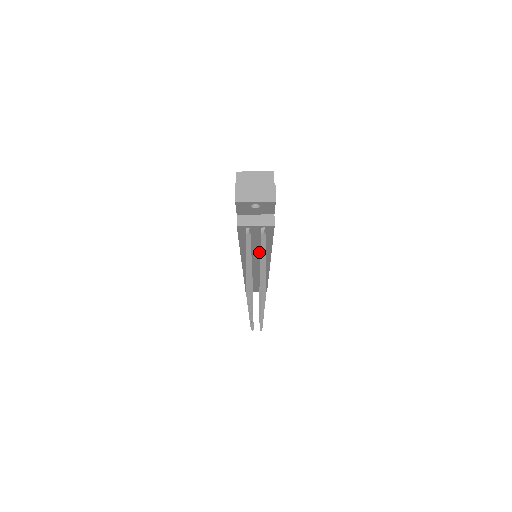
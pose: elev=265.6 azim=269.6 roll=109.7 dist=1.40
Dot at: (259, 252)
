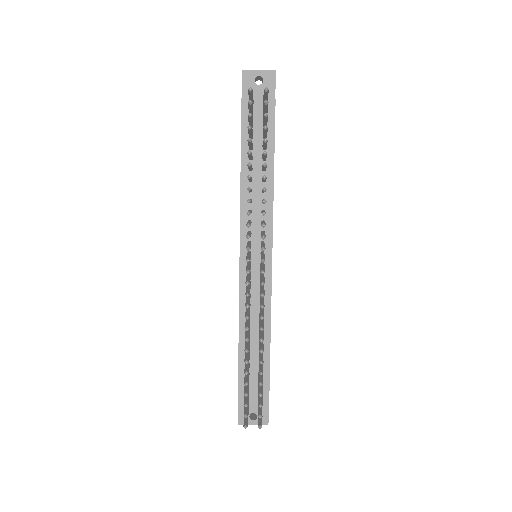
Dot at: (260, 187)
